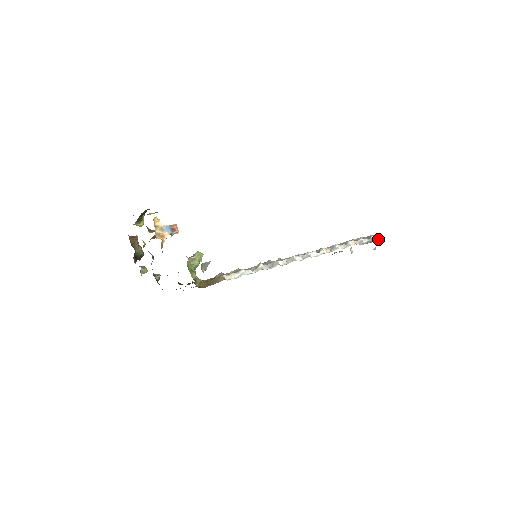
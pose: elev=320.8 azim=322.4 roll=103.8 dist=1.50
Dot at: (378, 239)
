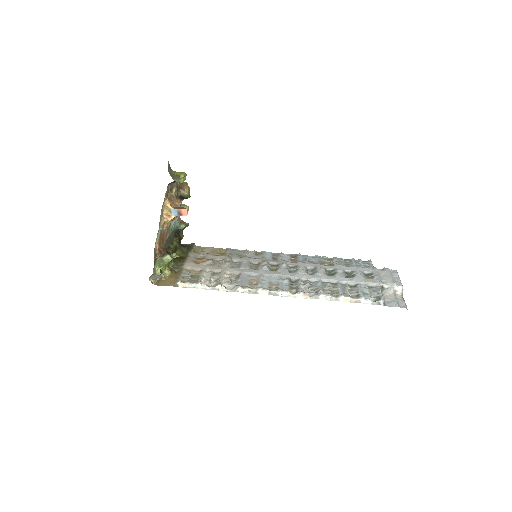
Dot at: (394, 303)
